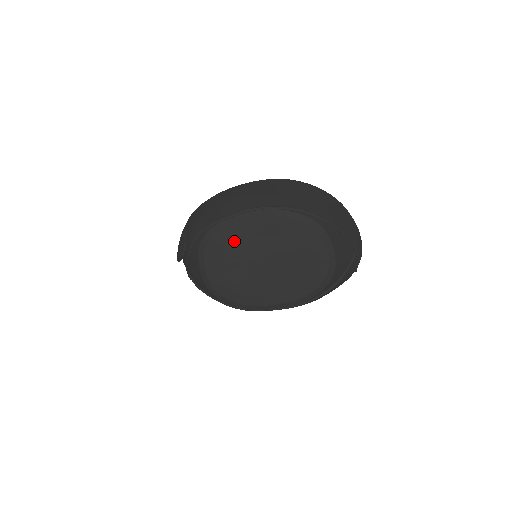
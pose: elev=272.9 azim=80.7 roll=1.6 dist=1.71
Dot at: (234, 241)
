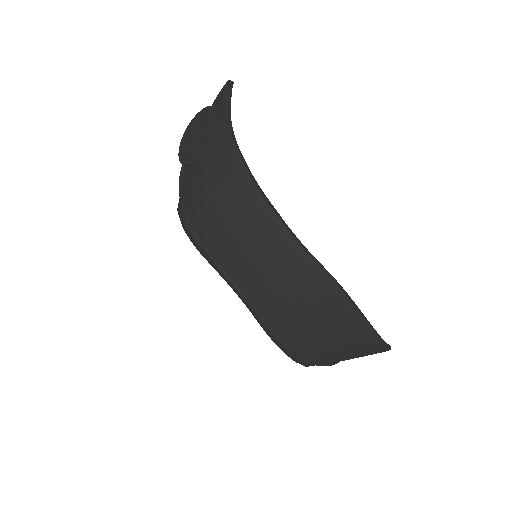
Dot at: occluded
